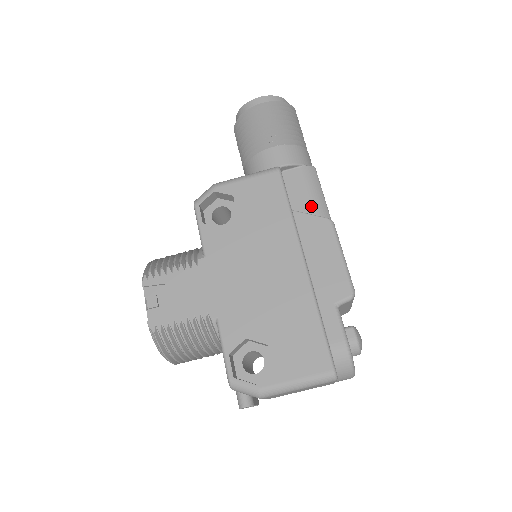
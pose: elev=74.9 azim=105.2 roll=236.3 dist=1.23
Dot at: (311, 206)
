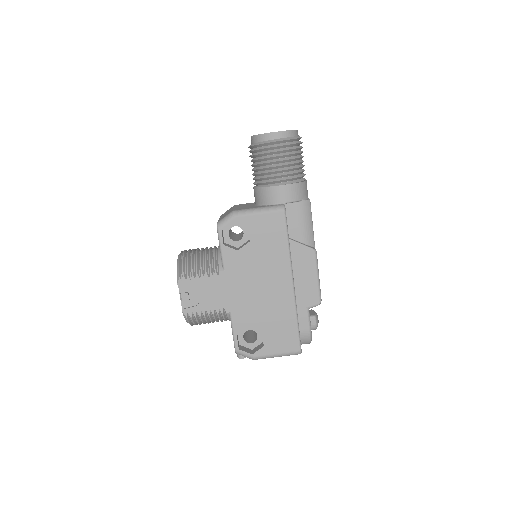
Dot at: (303, 235)
